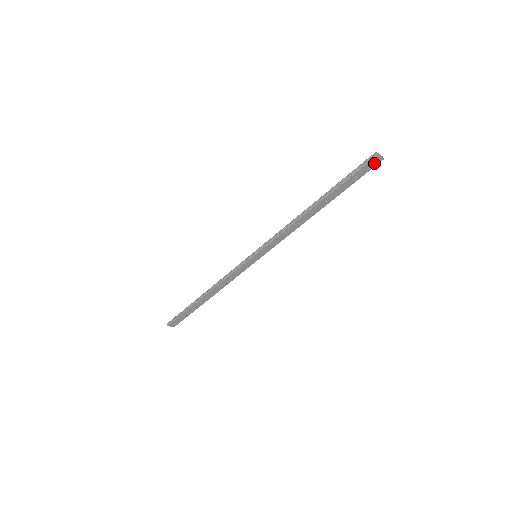
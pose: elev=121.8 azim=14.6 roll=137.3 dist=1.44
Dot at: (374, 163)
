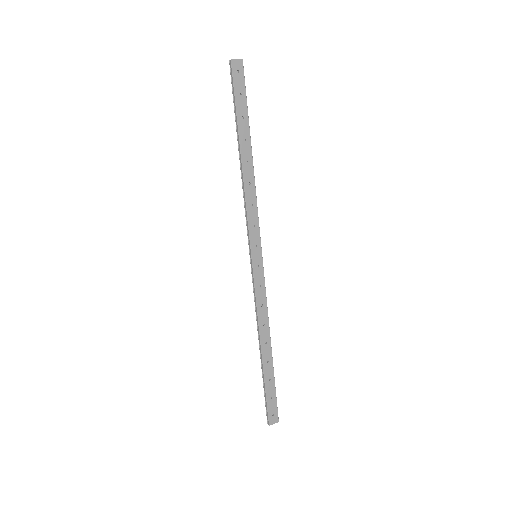
Dot at: (239, 70)
